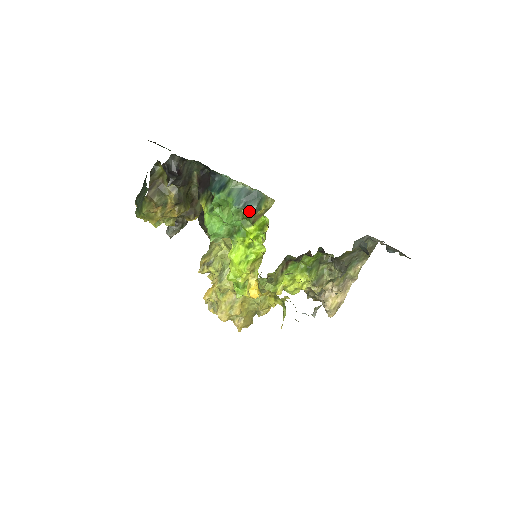
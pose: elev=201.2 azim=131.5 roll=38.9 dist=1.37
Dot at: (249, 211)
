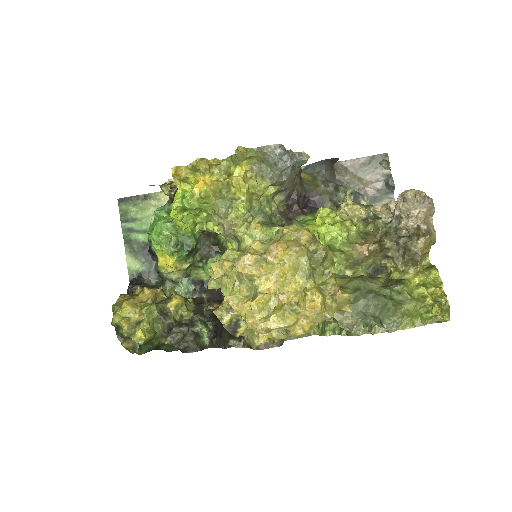
Dot at: (169, 206)
